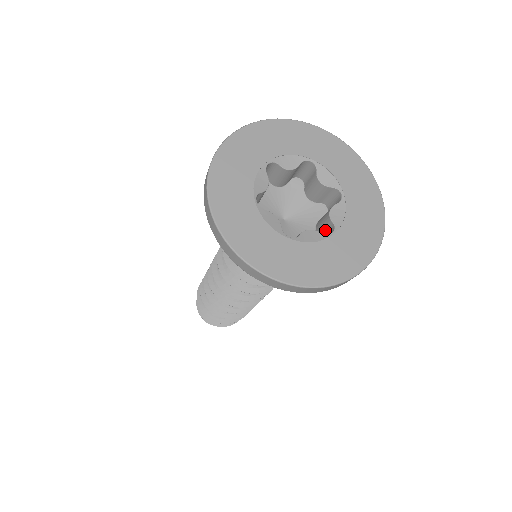
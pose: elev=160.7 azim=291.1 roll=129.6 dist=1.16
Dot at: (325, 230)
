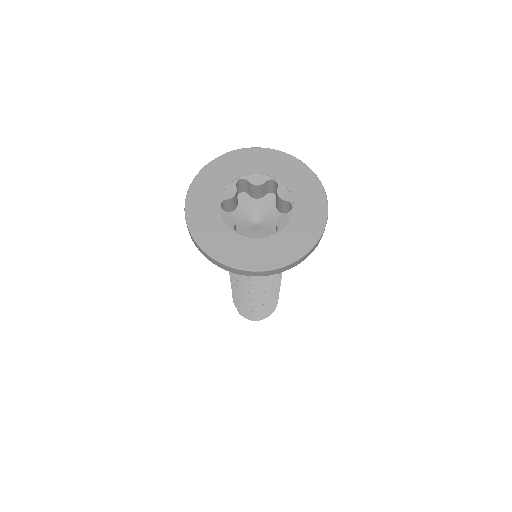
Dot at: occluded
